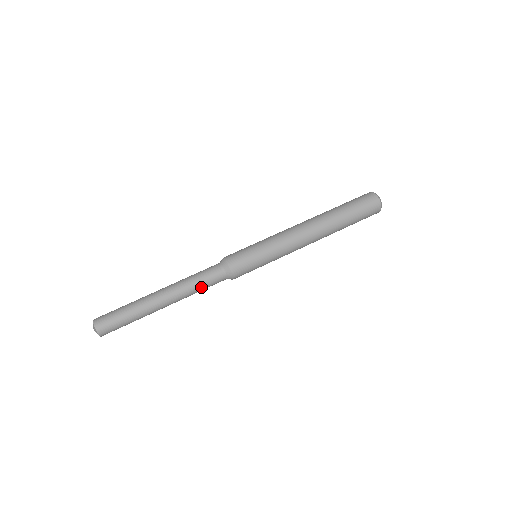
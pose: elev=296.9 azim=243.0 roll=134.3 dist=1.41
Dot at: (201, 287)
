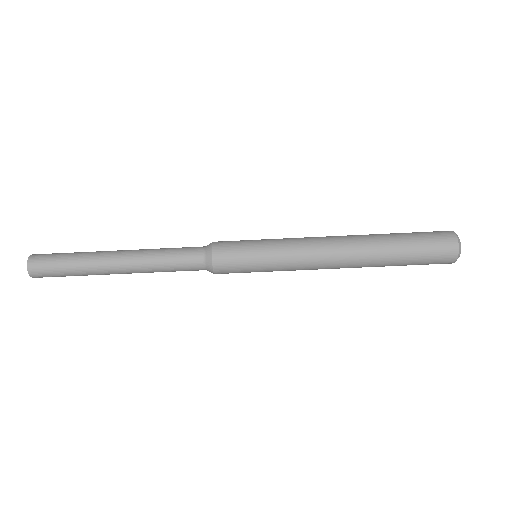
Dot at: (169, 269)
